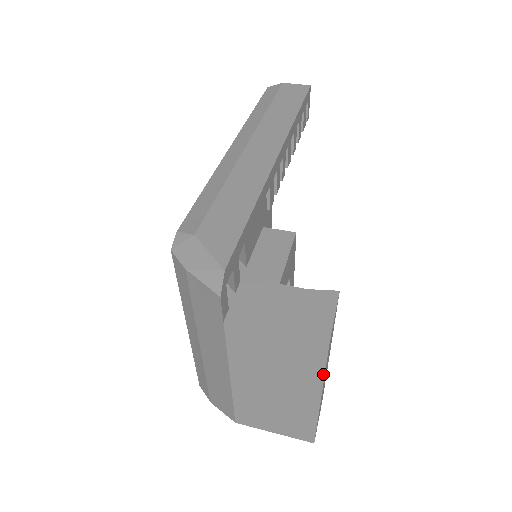
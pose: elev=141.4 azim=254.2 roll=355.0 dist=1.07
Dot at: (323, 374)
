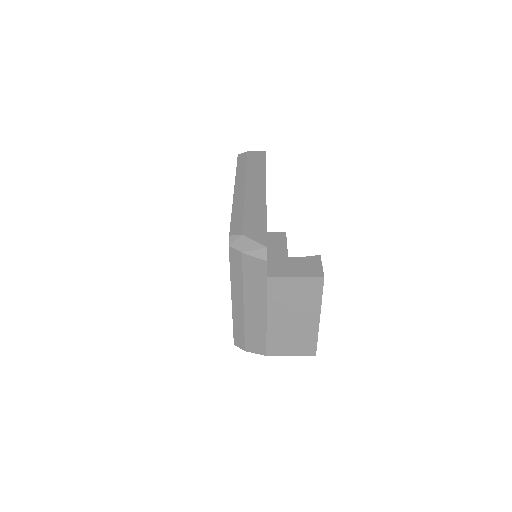
Dot at: (321, 299)
